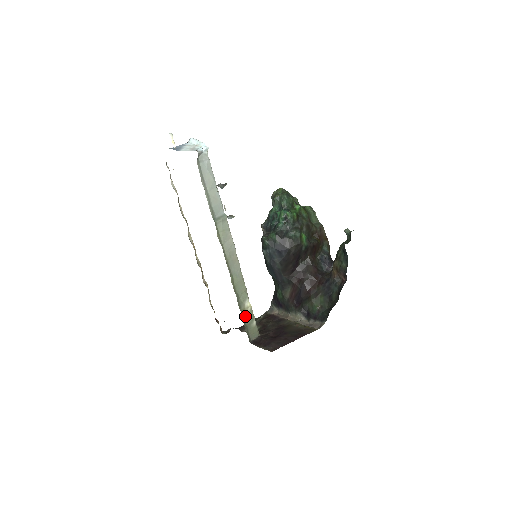
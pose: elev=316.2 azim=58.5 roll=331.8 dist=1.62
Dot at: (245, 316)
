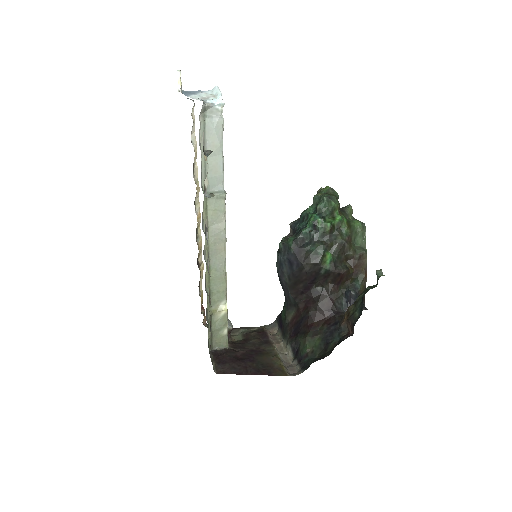
Dot at: (214, 319)
